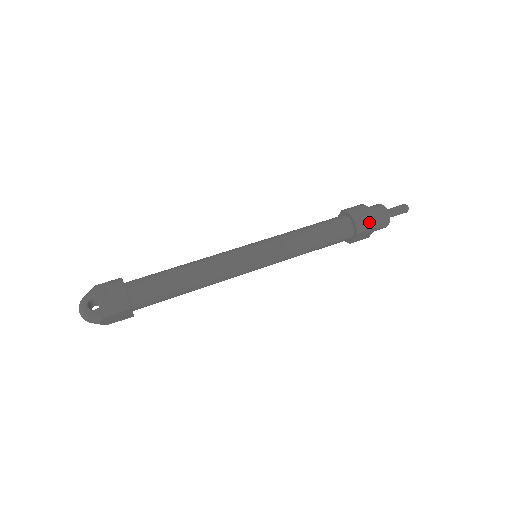
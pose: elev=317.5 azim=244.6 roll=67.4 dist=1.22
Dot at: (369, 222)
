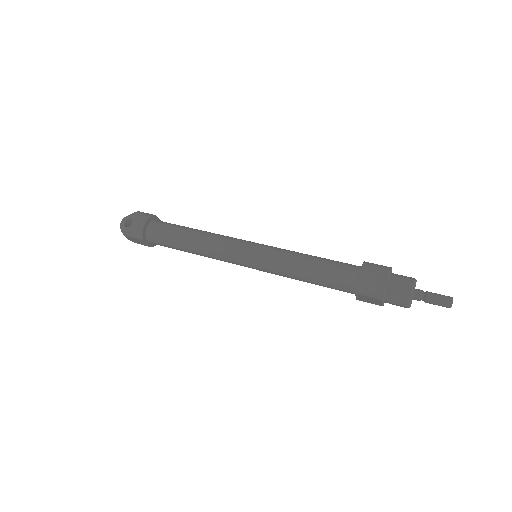
Dot at: (375, 289)
